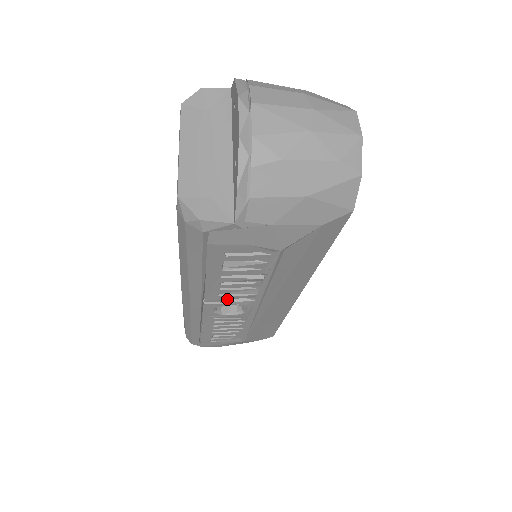
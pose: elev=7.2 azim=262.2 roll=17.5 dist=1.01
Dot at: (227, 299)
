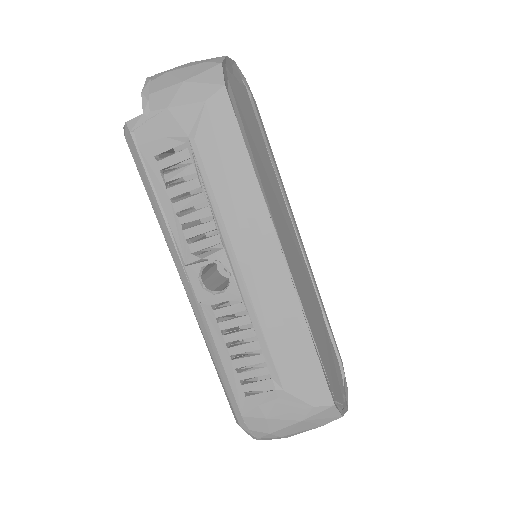
Dot at: (203, 256)
